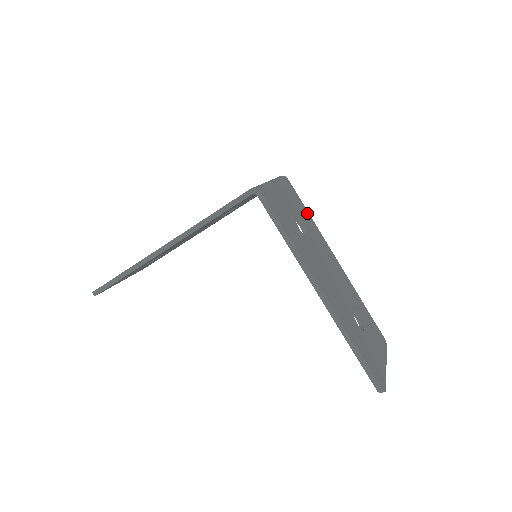
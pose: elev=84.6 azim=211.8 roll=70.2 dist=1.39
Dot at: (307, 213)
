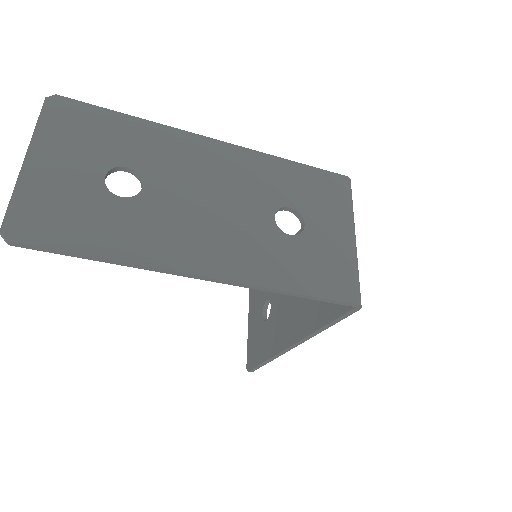
Dot at: occluded
